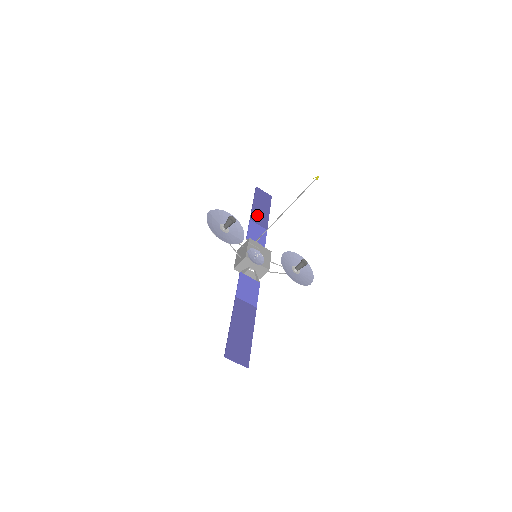
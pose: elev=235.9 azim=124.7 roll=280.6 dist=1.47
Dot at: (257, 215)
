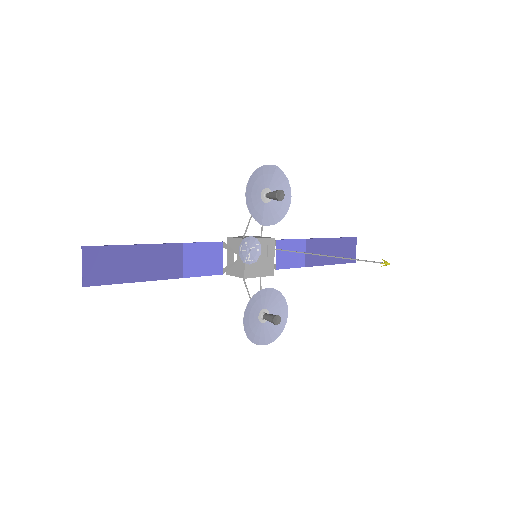
Dot at: (318, 247)
